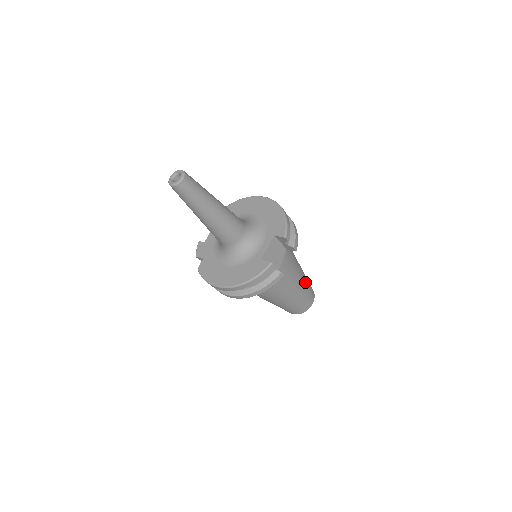
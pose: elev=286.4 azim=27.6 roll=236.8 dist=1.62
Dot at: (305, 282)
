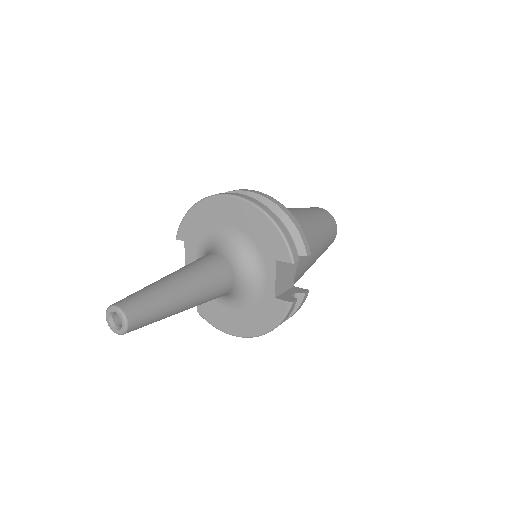
Dot at: (323, 230)
